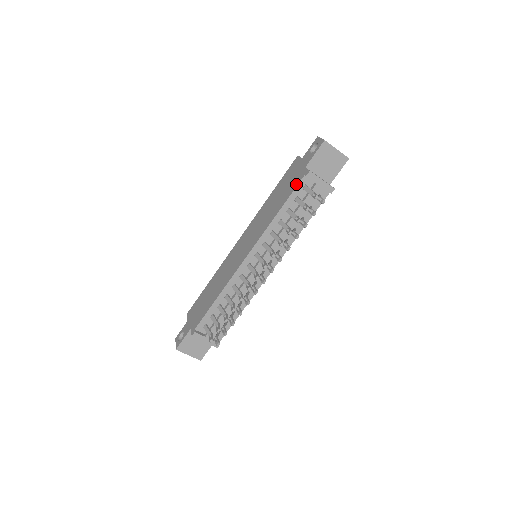
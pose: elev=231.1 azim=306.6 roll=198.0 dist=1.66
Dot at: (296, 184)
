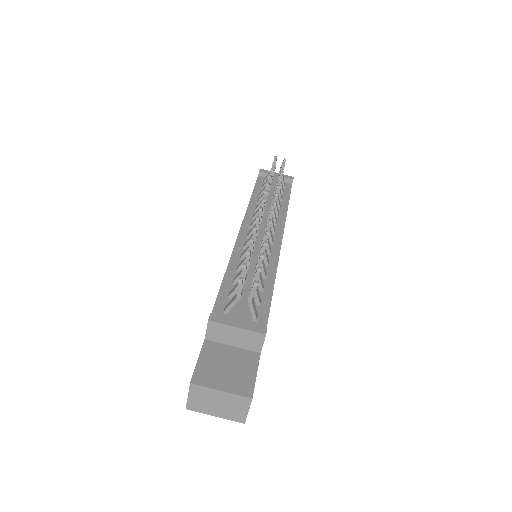
Dot at: occluded
